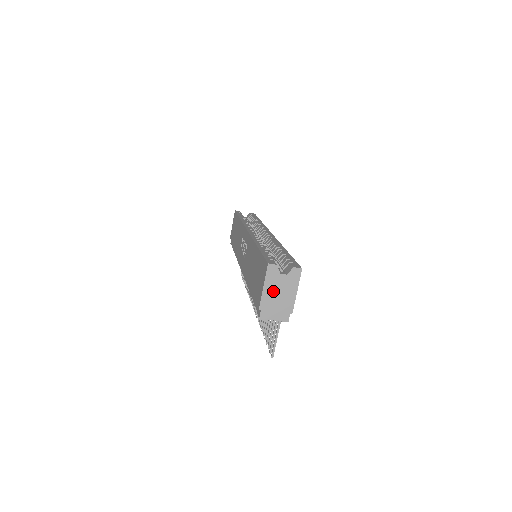
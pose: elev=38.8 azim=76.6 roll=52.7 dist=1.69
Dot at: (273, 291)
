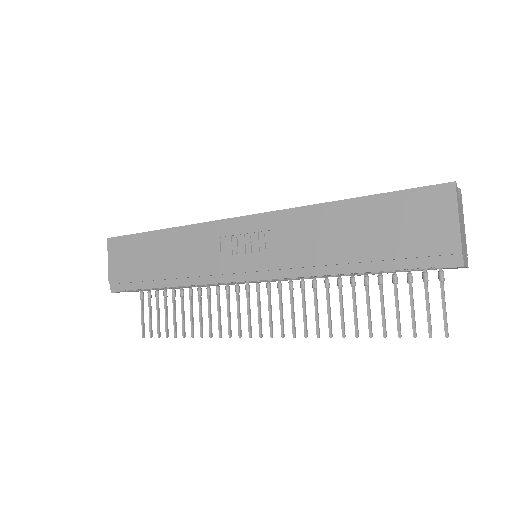
Dot at: (461, 223)
